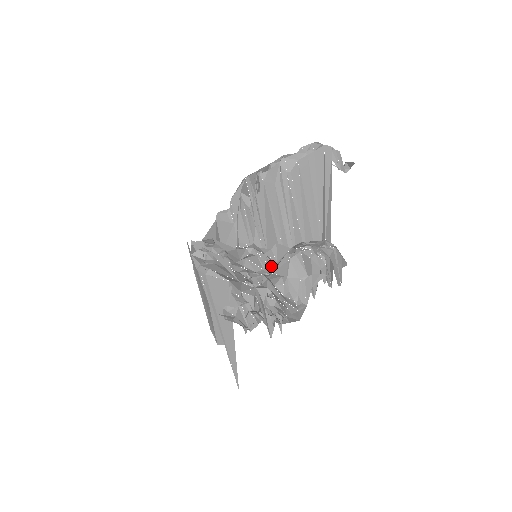
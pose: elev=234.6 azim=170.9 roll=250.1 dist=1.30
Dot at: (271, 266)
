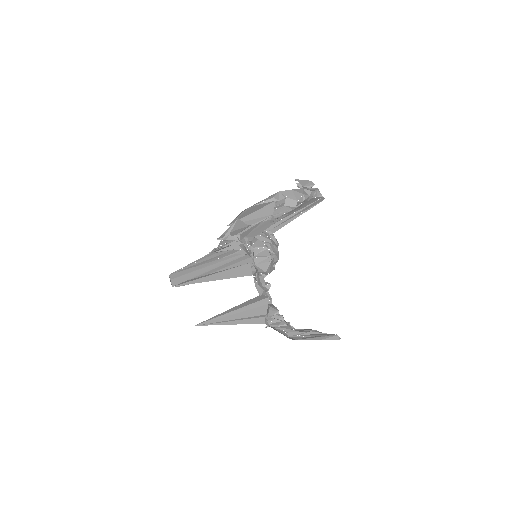
Dot at: (253, 257)
